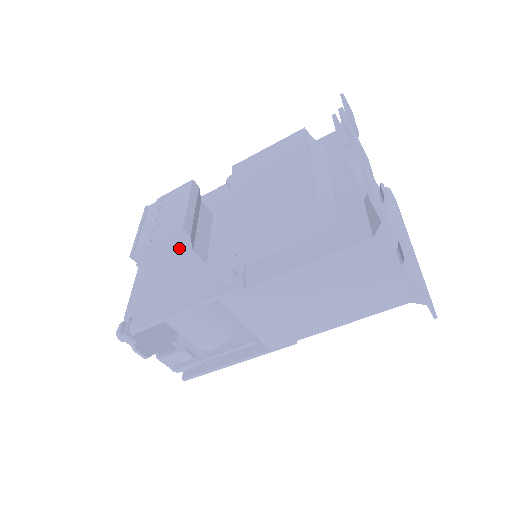
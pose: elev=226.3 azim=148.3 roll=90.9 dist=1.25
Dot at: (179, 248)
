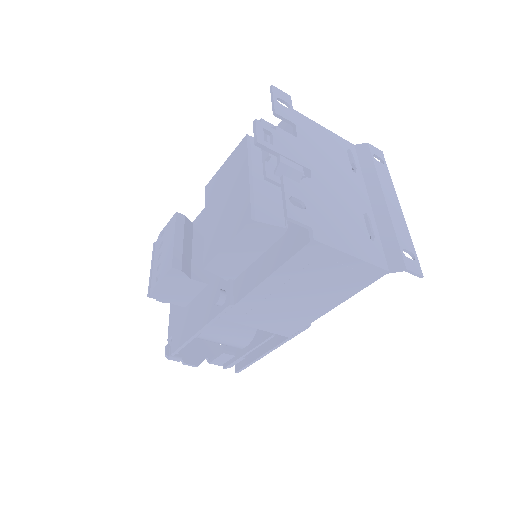
Dot at: (179, 280)
